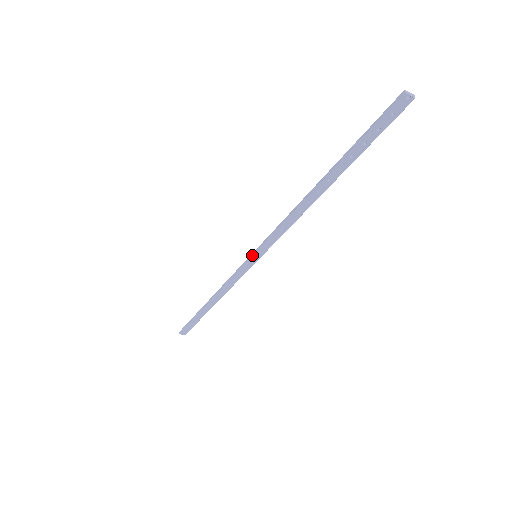
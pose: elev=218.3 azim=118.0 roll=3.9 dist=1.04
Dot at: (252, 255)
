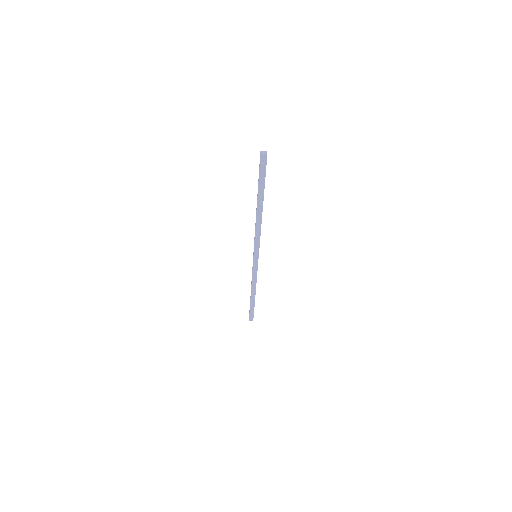
Dot at: (253, 256)
